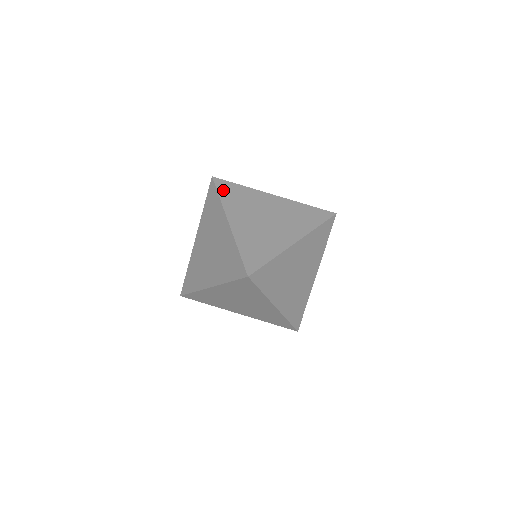
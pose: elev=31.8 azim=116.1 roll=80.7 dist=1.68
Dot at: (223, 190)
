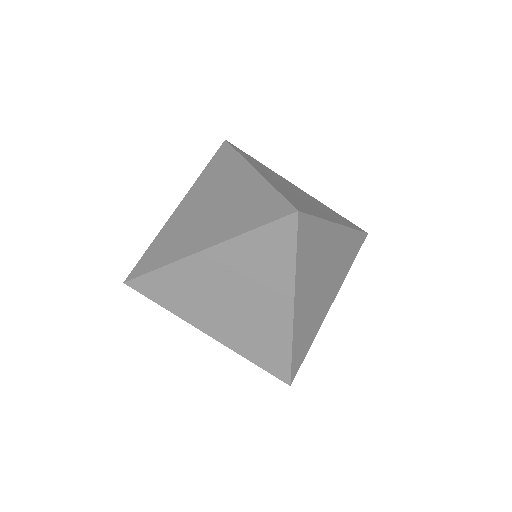
Dot at: (241, 152)
